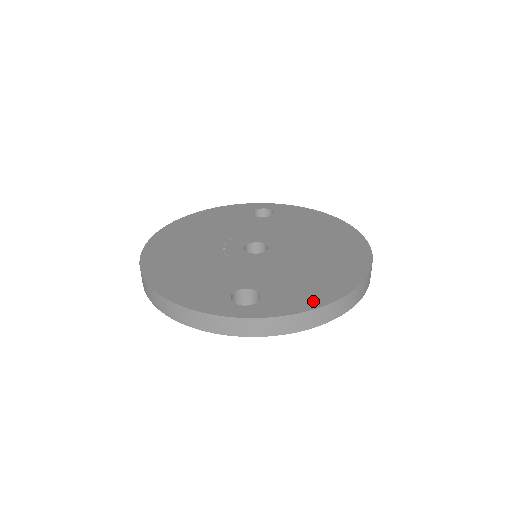
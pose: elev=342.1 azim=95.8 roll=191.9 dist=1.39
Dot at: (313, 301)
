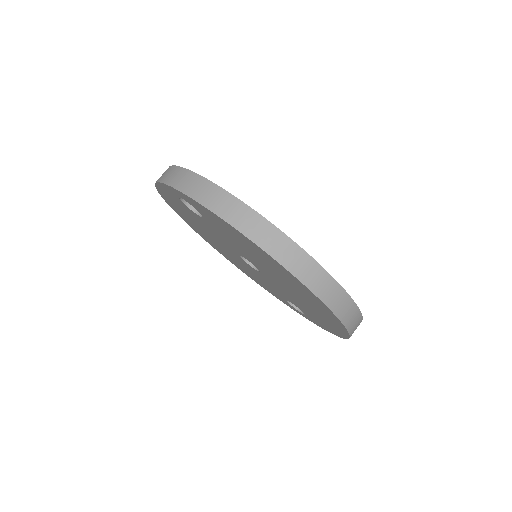
Dot at: occluded
